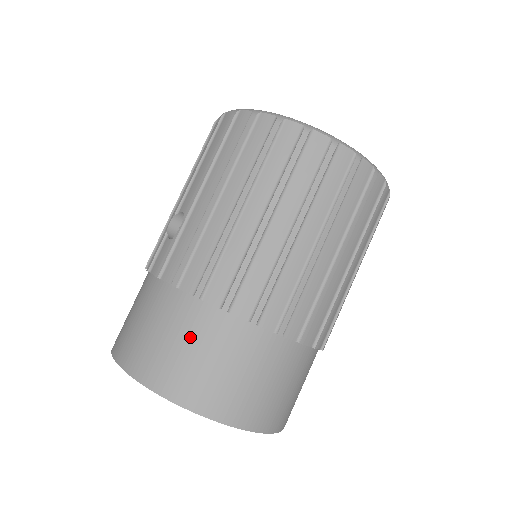
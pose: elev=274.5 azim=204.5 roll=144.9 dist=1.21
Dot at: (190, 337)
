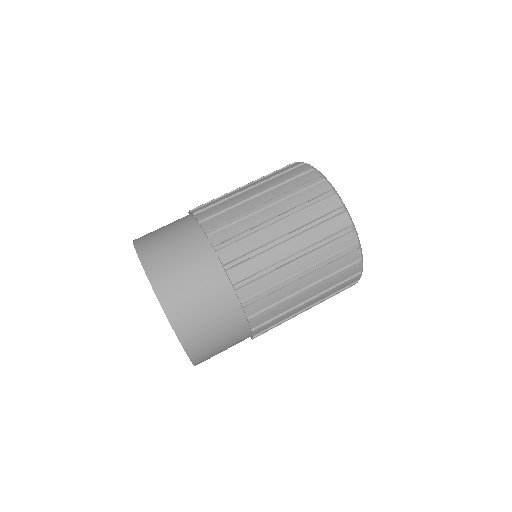
Dot at: occluded
